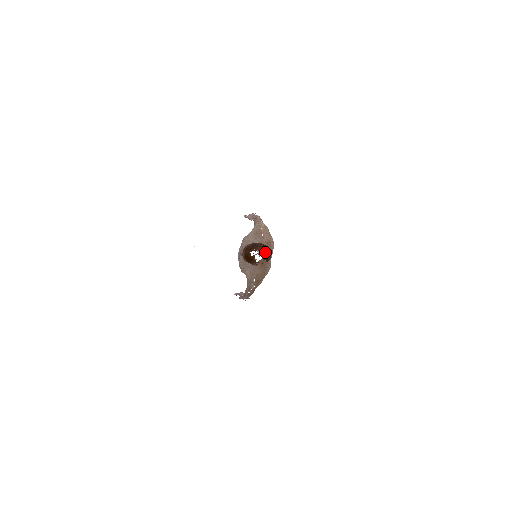
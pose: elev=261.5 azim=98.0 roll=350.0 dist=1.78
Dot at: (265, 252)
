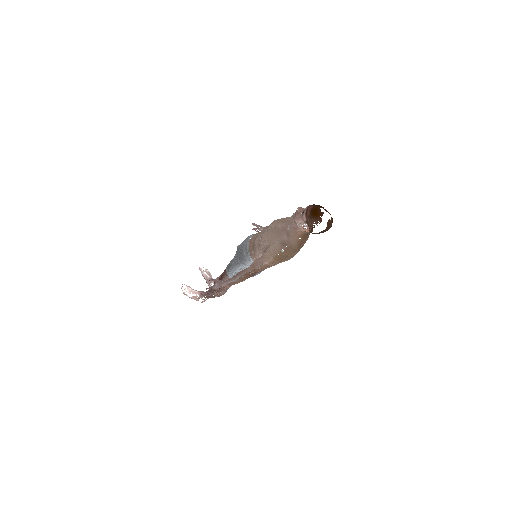
Dot at: (332, 218)
